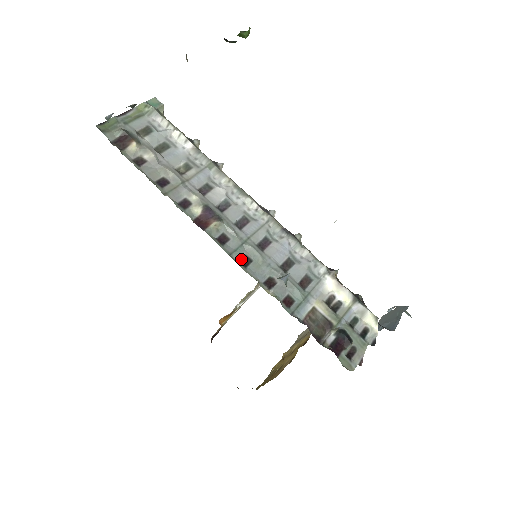
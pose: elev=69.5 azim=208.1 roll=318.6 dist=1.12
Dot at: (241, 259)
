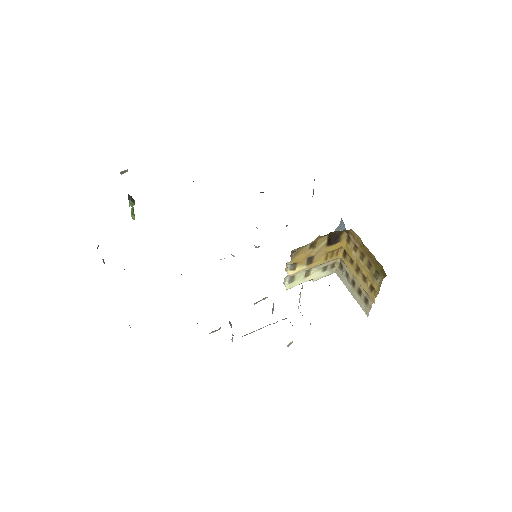
Dot at: occluded
